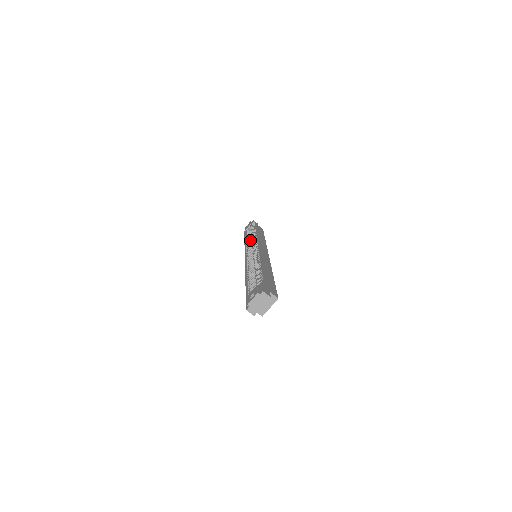
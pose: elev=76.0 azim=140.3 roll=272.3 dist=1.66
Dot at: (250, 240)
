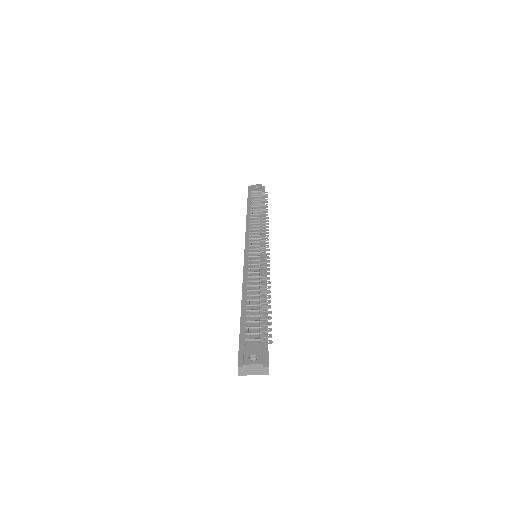
Dot at: (258, 225)
